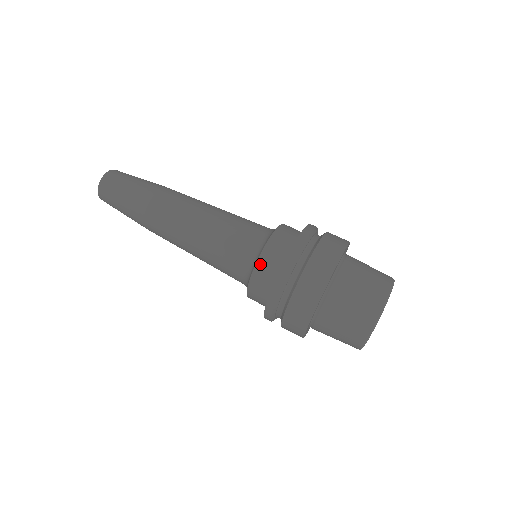
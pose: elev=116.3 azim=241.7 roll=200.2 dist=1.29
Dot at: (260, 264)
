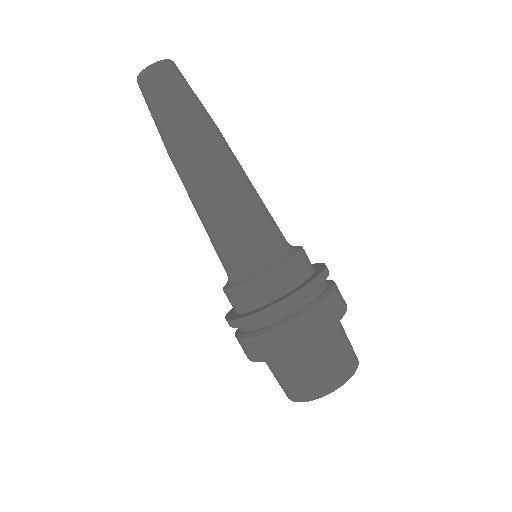
Dot at: (246, 287)
